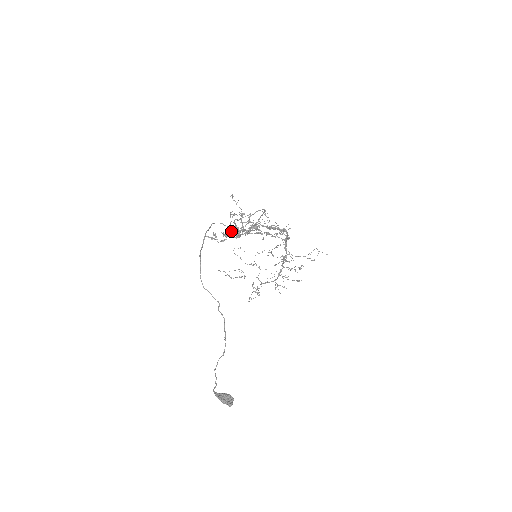
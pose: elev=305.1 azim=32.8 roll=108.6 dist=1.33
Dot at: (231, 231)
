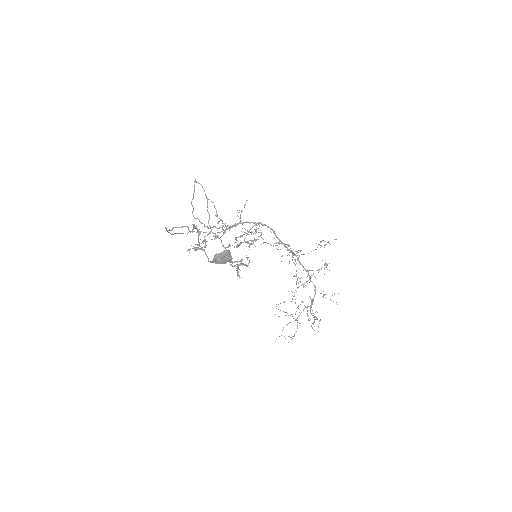
Dot at: occluded
